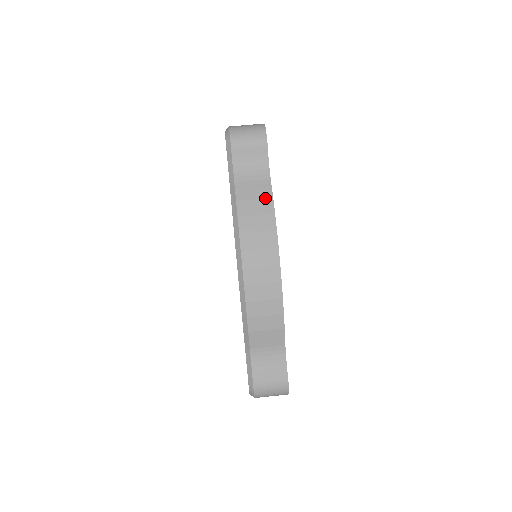
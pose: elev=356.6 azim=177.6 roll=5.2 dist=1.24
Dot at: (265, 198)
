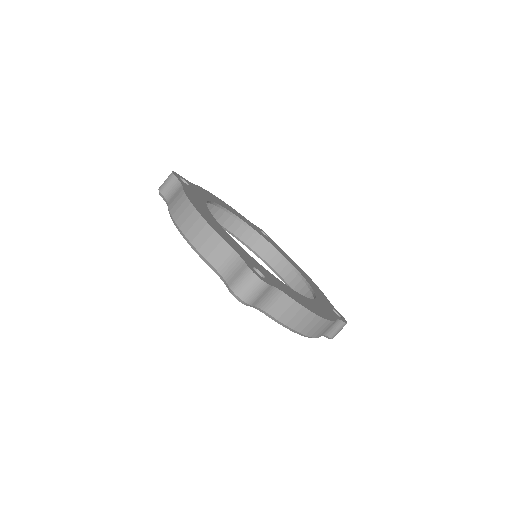
Dot at: (291, 305)
